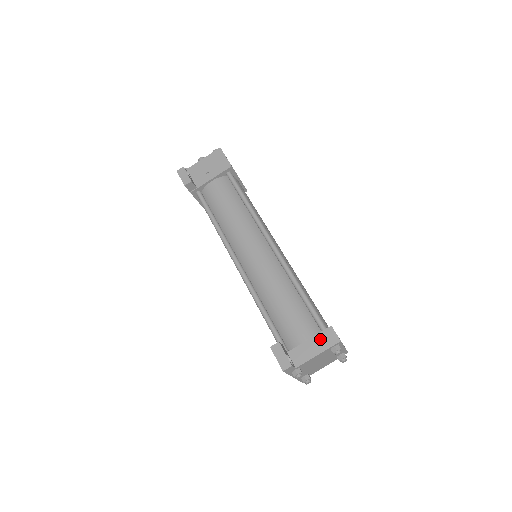
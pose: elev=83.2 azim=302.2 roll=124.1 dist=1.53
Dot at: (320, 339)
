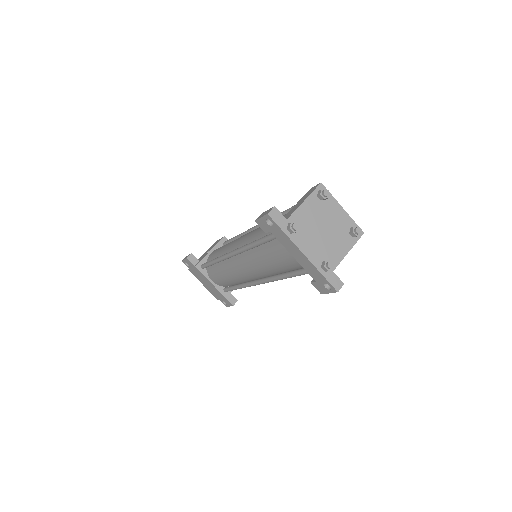
Dot at: (303, 197)
